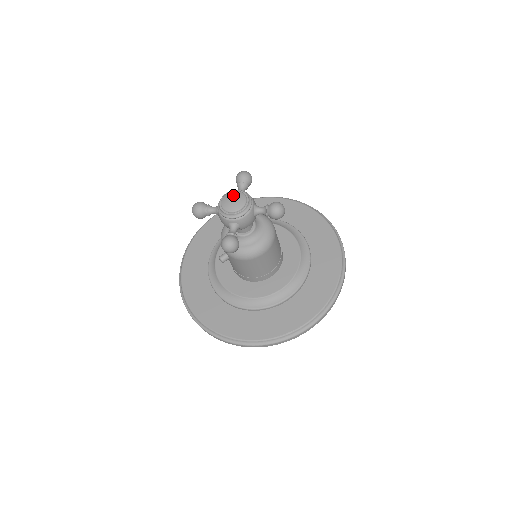
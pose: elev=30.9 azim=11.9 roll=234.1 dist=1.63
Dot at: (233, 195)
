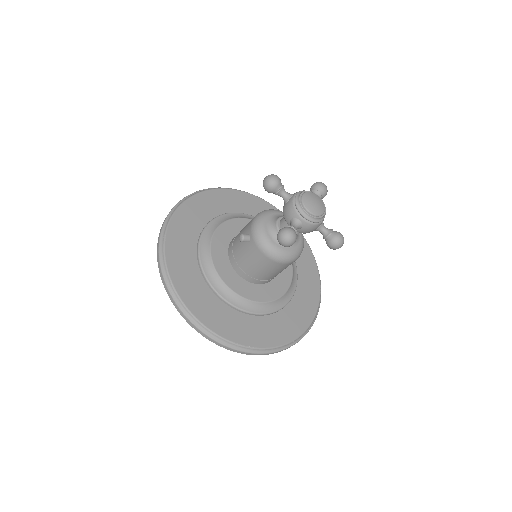
Dot at: (317, 198)
